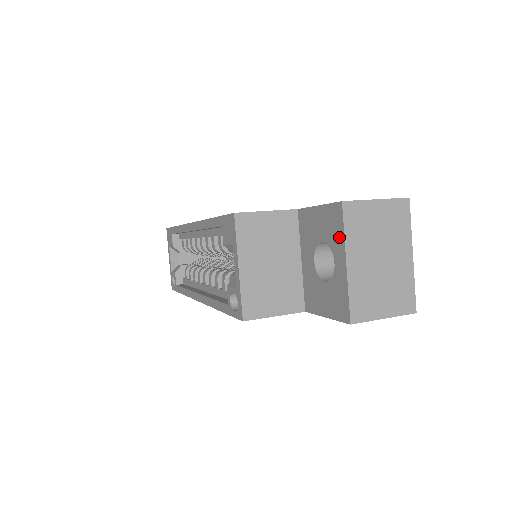
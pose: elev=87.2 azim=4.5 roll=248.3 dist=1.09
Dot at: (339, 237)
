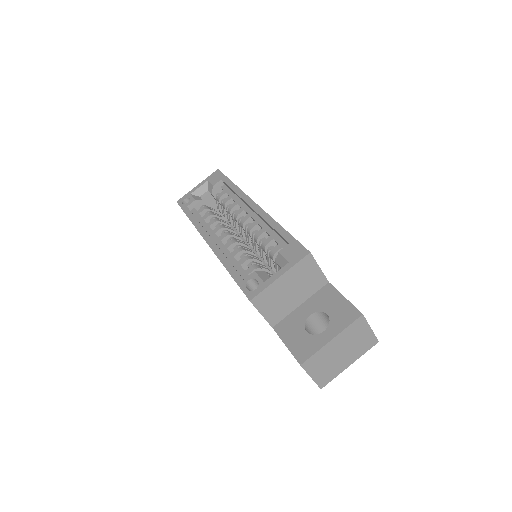
Dot at: (342, 325)
